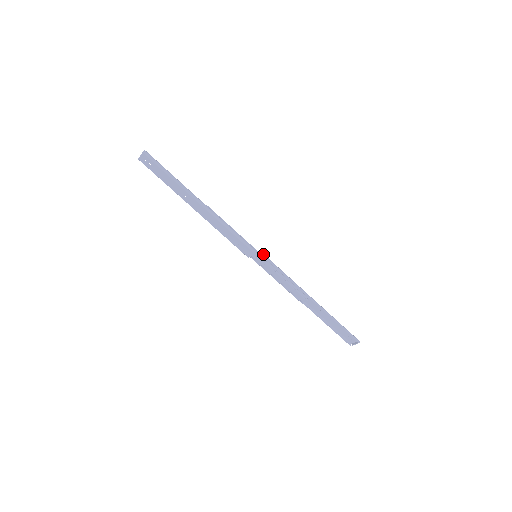
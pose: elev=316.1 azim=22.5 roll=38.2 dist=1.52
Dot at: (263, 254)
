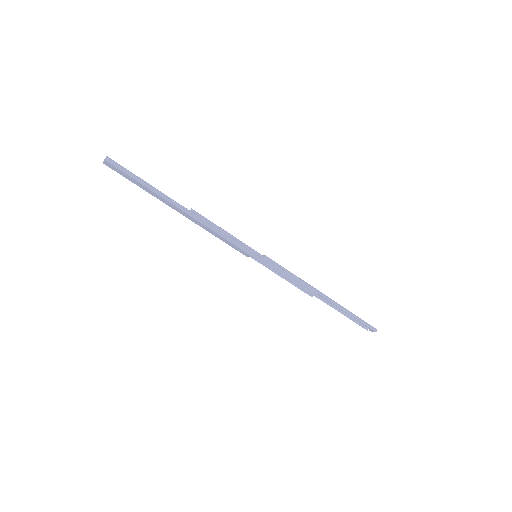
Dot at: (264, 255)
